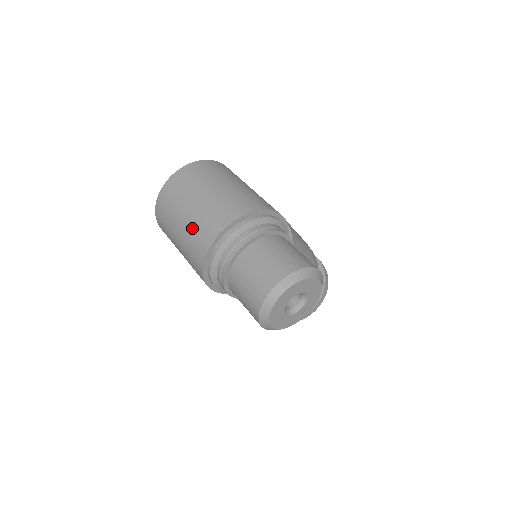
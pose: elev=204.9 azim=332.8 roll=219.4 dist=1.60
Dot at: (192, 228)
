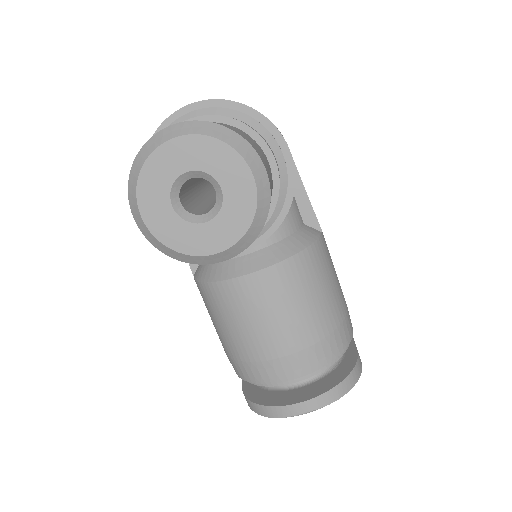
Dot at: occluded
